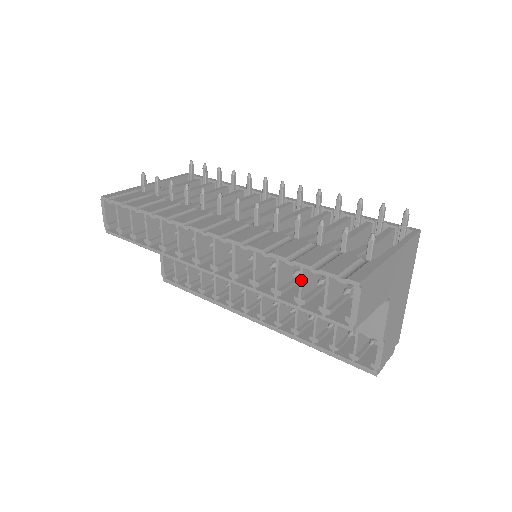
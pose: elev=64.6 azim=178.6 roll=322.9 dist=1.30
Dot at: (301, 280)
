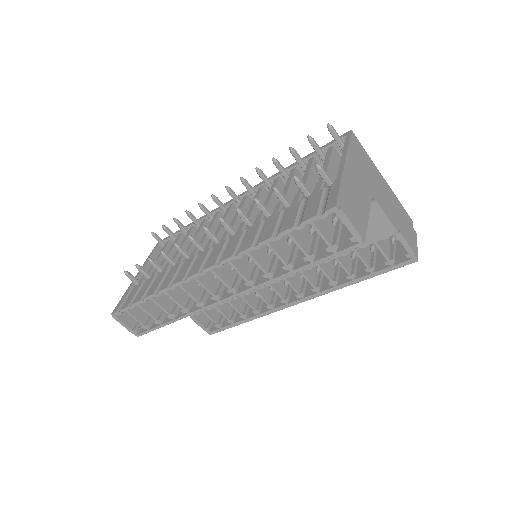
Dot at: (296, 242)
